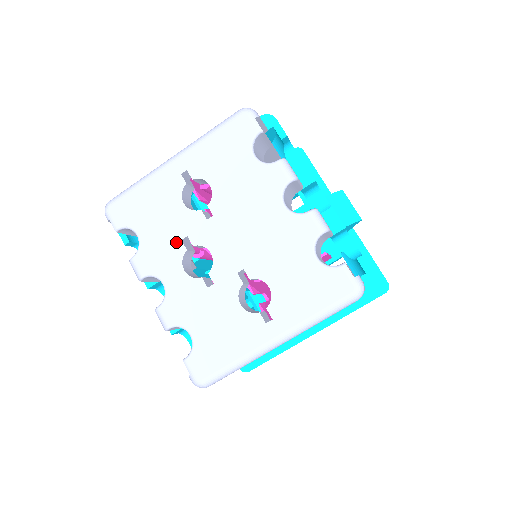
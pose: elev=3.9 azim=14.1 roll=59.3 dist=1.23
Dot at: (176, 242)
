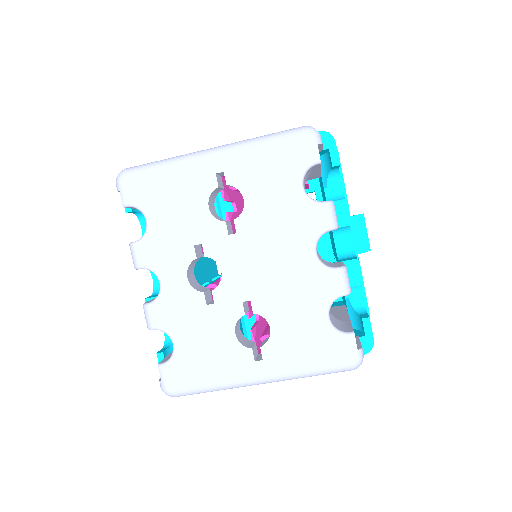
Dot at: (187, 245)
